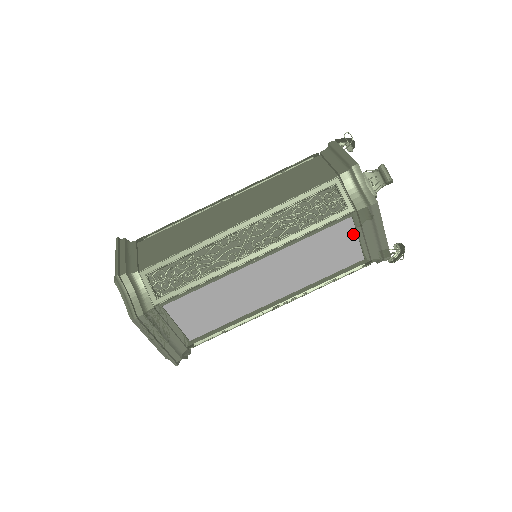
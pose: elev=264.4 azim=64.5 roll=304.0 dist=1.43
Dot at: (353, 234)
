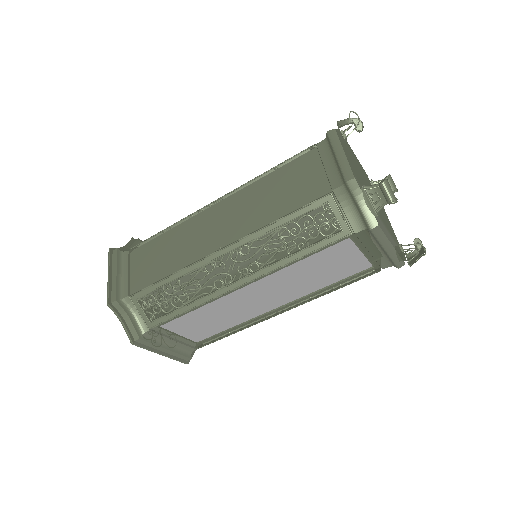
Dot at: (355, 249)
